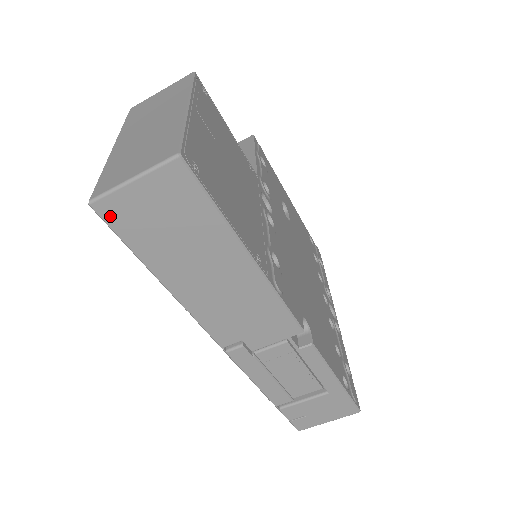
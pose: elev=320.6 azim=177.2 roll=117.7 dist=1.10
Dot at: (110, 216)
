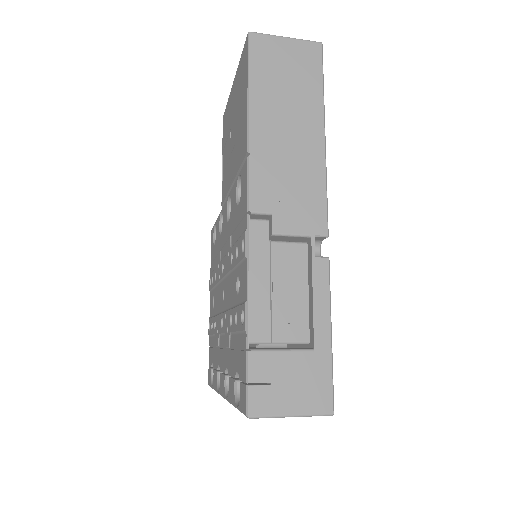
Dot at: (255, 46)
